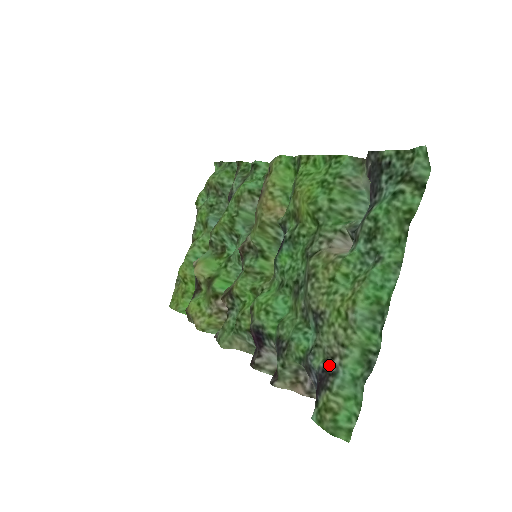
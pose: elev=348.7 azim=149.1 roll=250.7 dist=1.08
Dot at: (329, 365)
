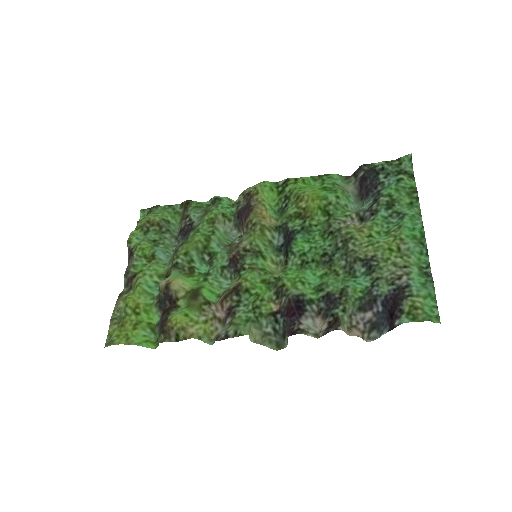
Dot at: (399, 284)
